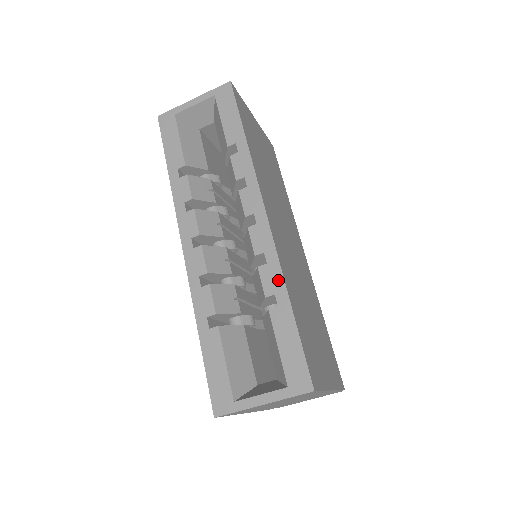
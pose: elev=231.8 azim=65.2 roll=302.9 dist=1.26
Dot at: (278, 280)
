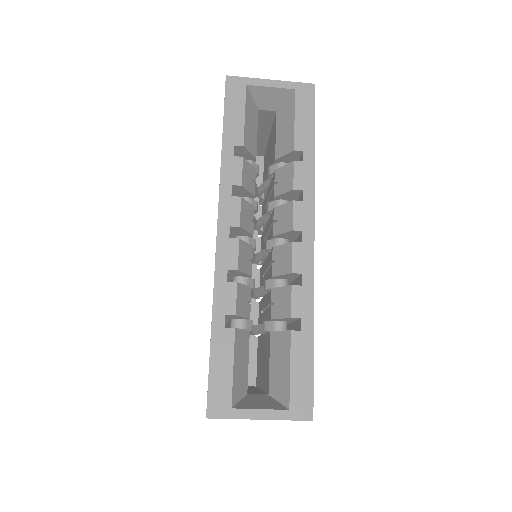
Dot at: (308, 306)
